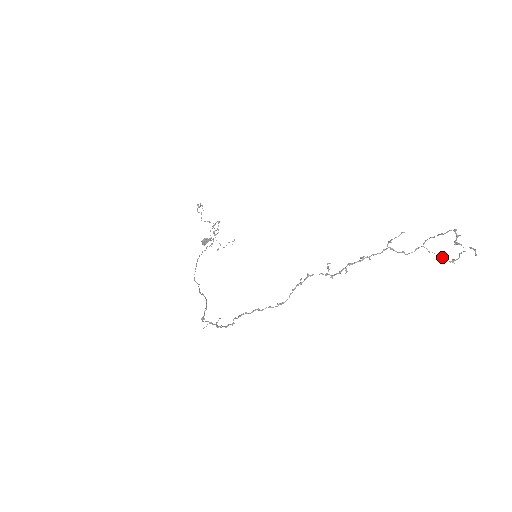
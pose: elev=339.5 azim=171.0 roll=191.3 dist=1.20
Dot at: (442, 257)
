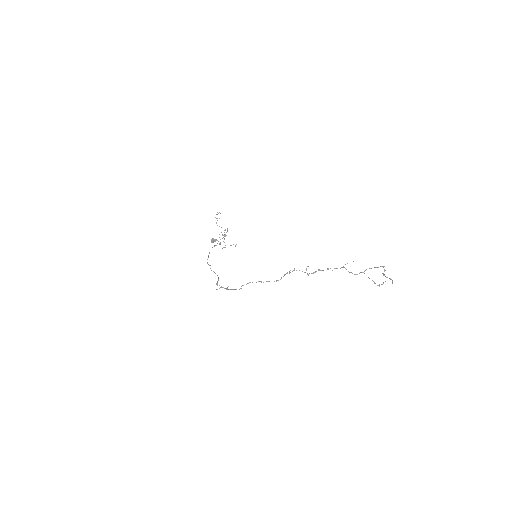
Dot at: (373, 281)
